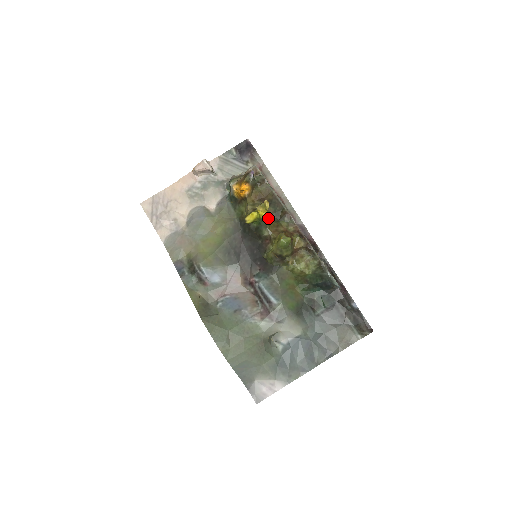
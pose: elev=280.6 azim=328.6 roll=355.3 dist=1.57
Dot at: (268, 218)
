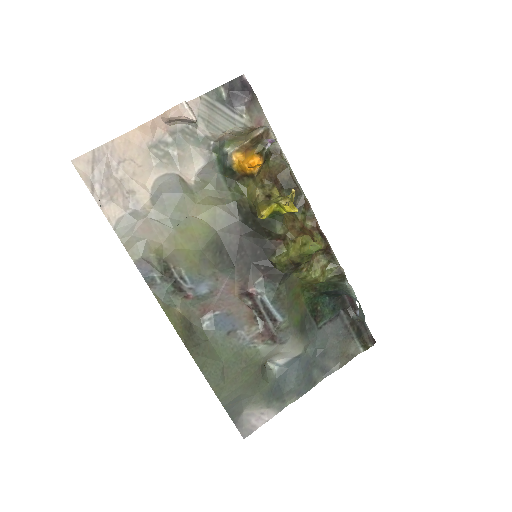
Dot at: occluded
